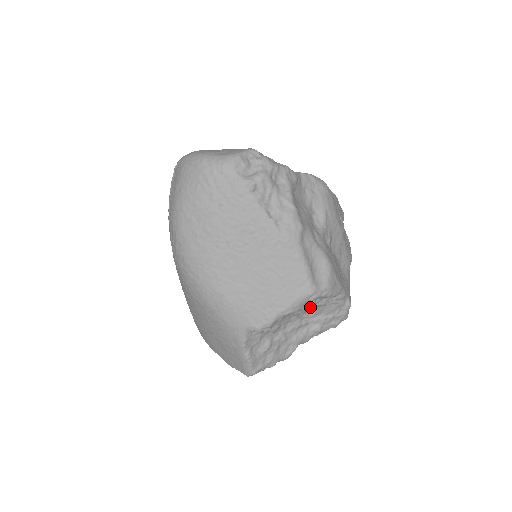
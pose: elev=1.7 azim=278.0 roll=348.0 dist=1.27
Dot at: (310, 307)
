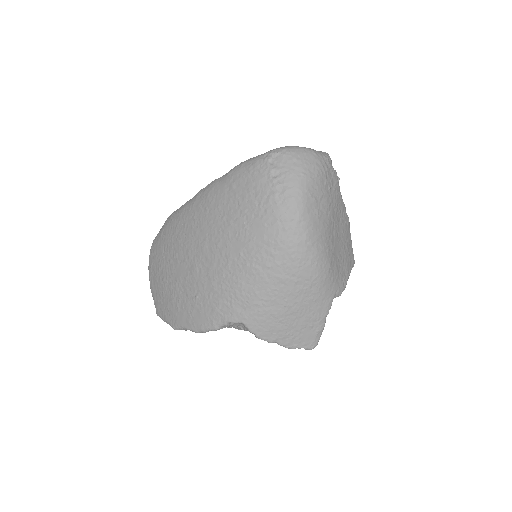
Dot at: occluded
